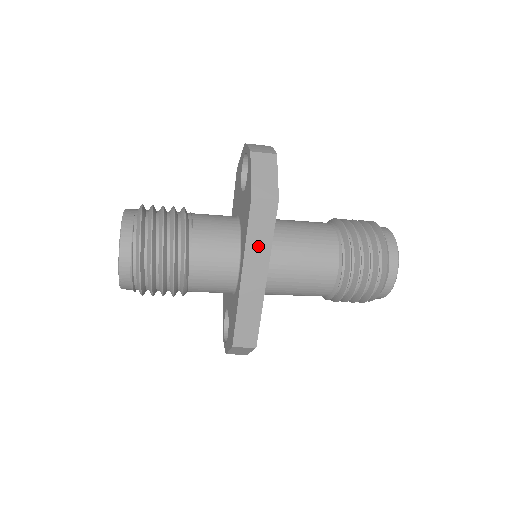
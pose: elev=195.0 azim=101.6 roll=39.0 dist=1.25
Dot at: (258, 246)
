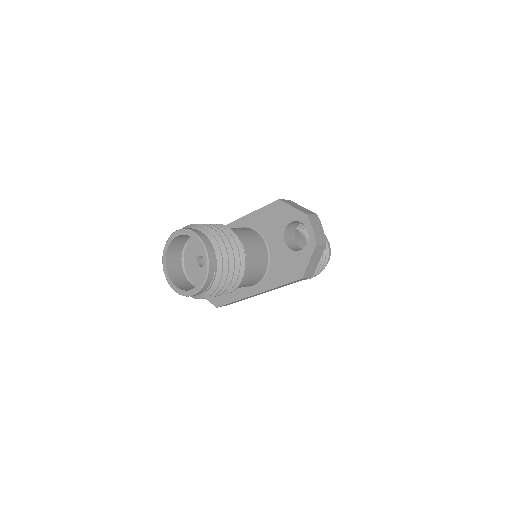
Dot at: occluded
